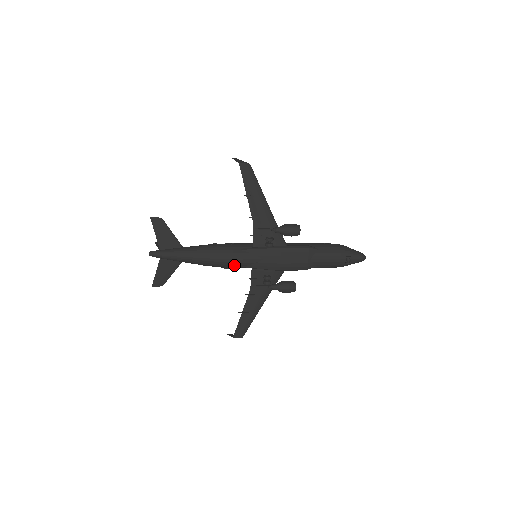
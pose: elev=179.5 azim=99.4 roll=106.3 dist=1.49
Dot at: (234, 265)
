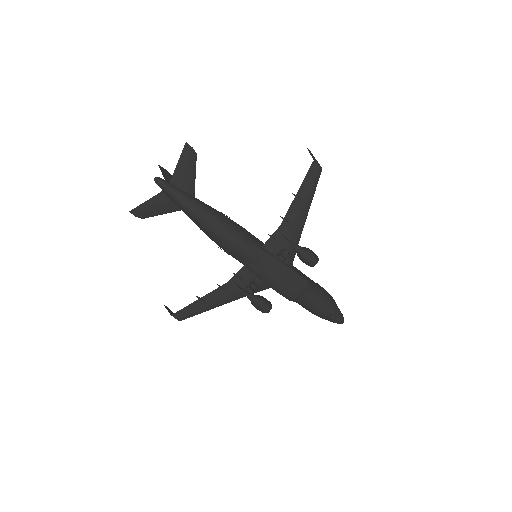
Dot at: (233, 252)
